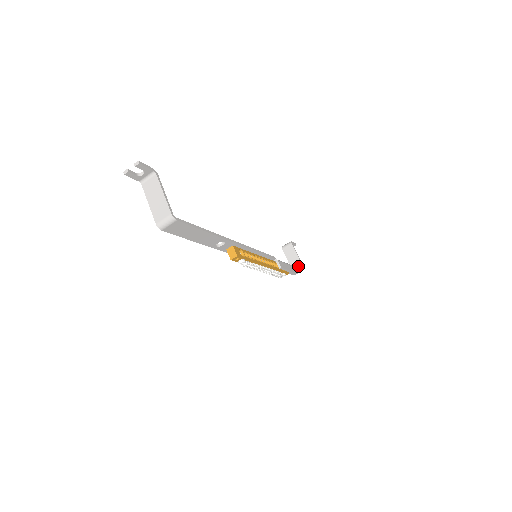
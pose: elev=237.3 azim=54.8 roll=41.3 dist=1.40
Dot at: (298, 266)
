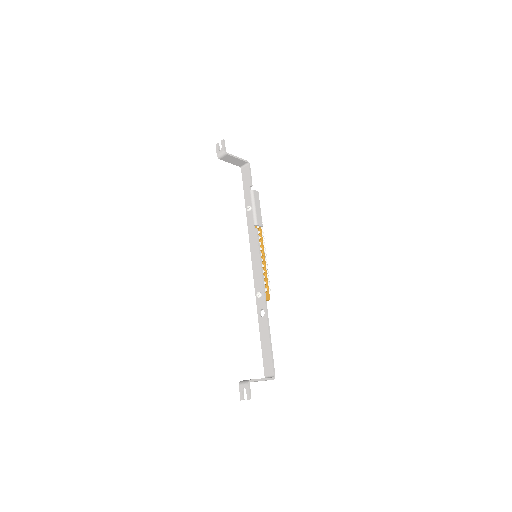
Dot at: (250, 176)
